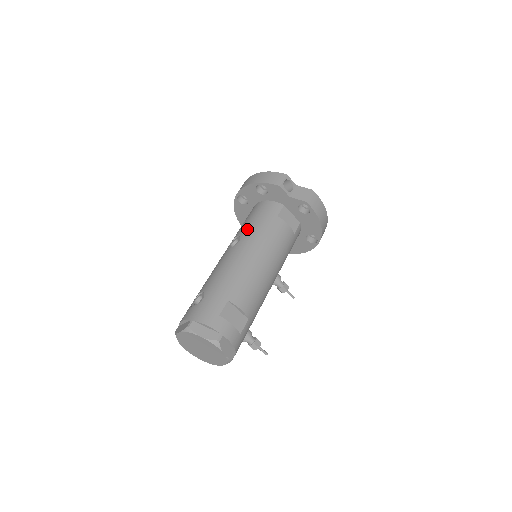
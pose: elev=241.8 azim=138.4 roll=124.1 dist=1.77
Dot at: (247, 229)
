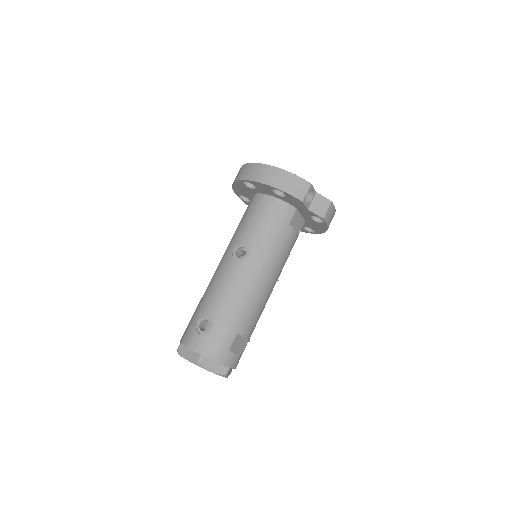
Dot at: (257, 239)
